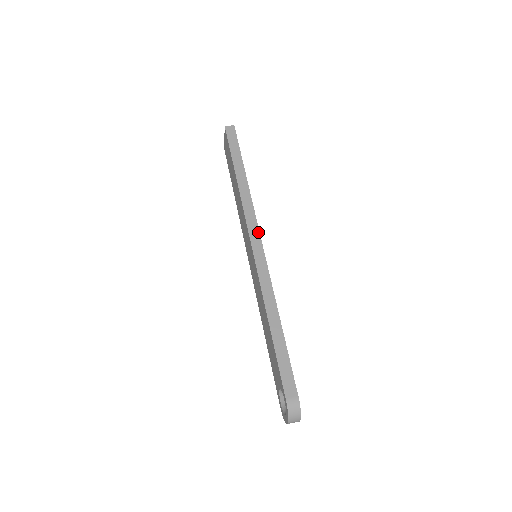
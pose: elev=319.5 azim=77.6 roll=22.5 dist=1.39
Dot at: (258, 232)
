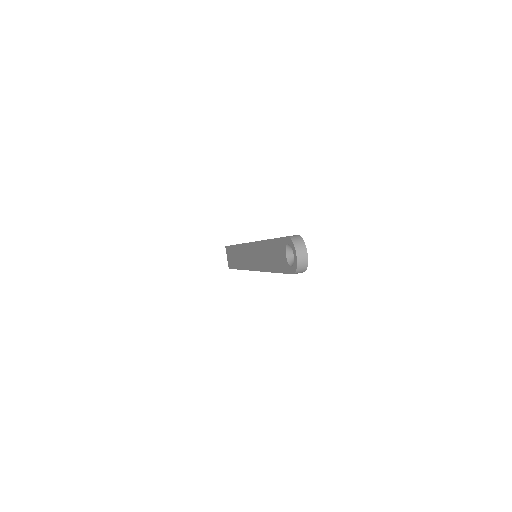
Dot at: occluded
